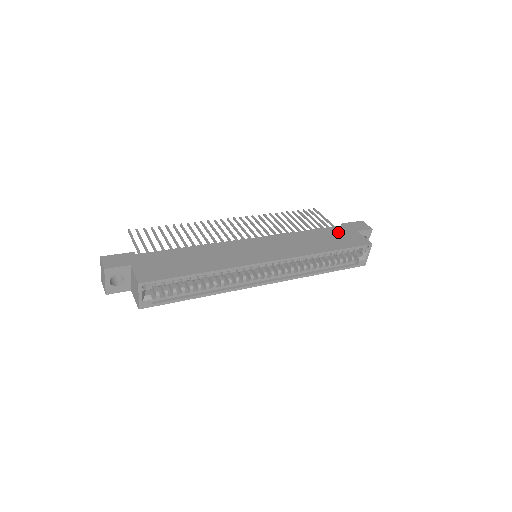
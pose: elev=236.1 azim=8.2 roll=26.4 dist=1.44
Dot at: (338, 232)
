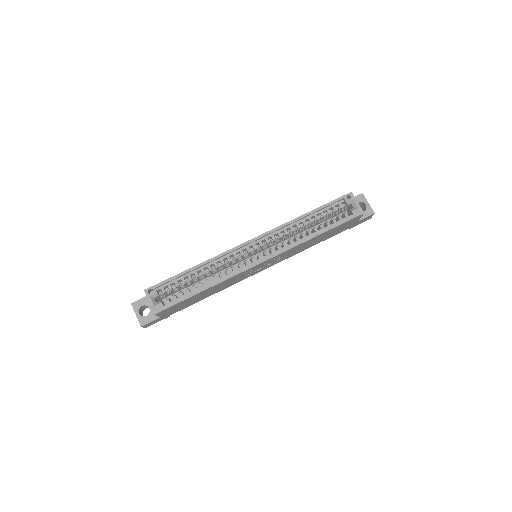
Dot at: occluded
